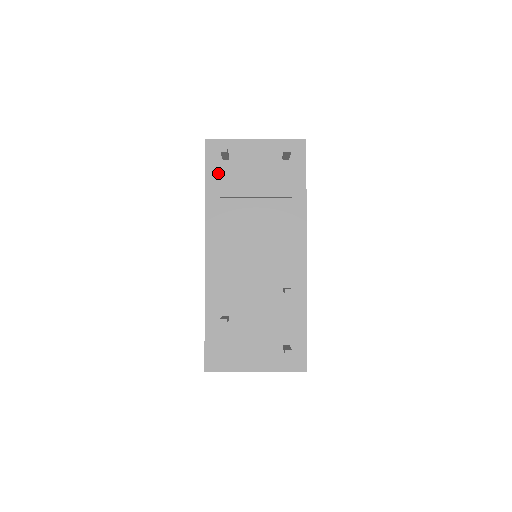
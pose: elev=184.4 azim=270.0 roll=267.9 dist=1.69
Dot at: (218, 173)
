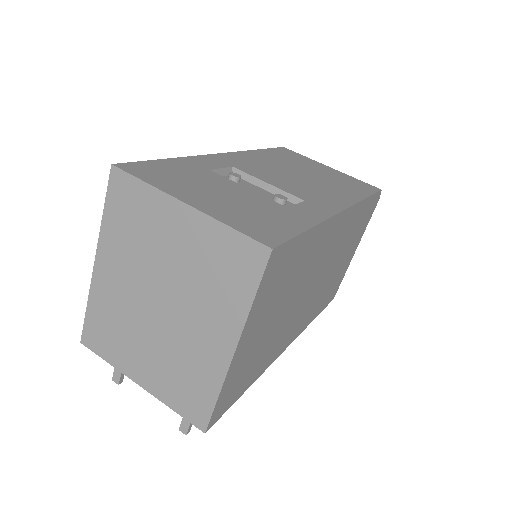
Dot at: occluded
